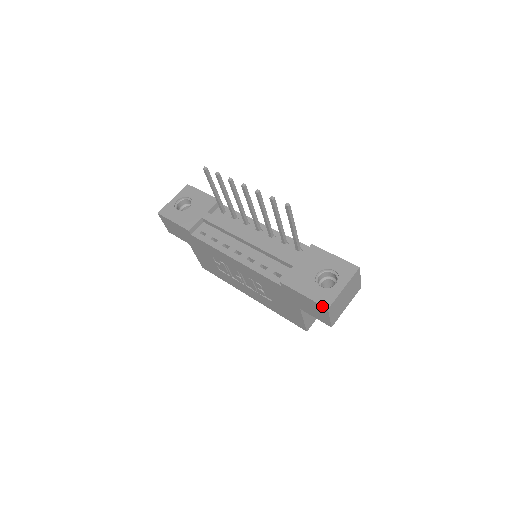
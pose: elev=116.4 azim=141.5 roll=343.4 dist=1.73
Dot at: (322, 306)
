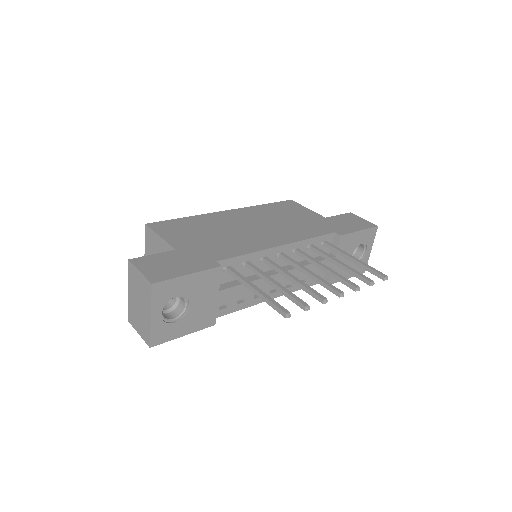
Dot at: occluded
